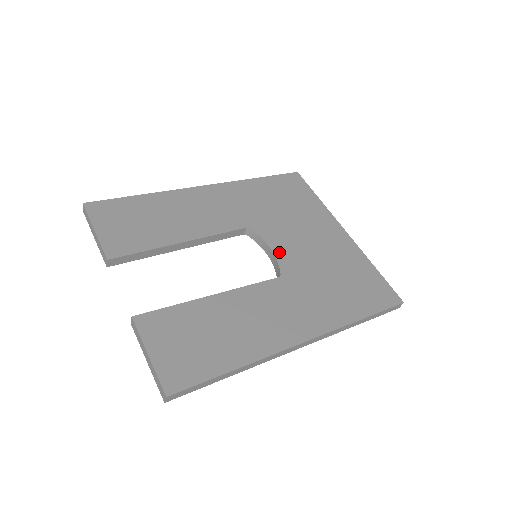
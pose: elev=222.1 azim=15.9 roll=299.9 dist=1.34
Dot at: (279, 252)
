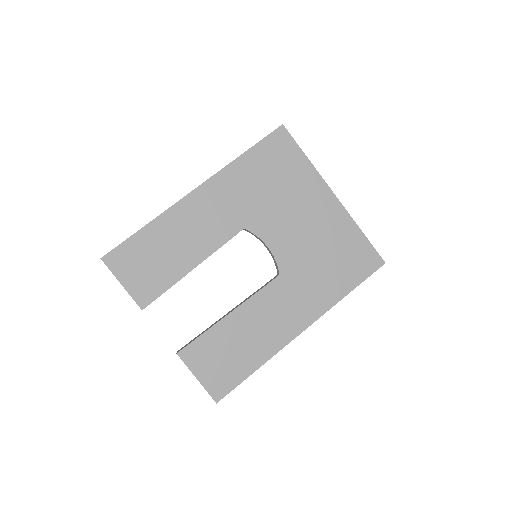
Dot at: (275, 248)
